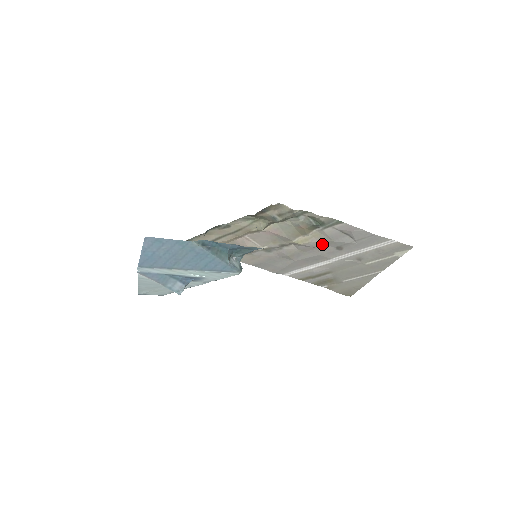
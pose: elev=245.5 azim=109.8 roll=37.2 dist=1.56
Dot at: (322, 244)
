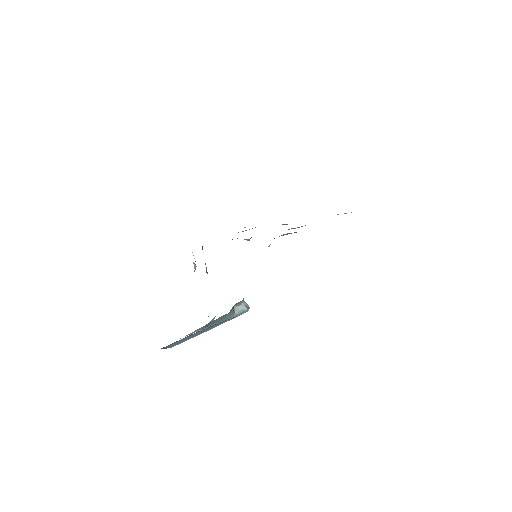
Dot at: occluded
